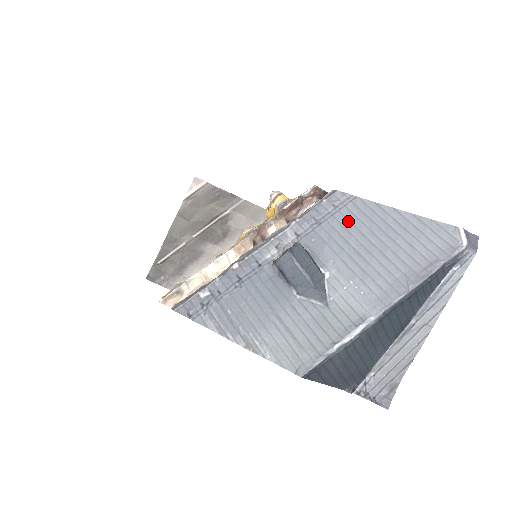
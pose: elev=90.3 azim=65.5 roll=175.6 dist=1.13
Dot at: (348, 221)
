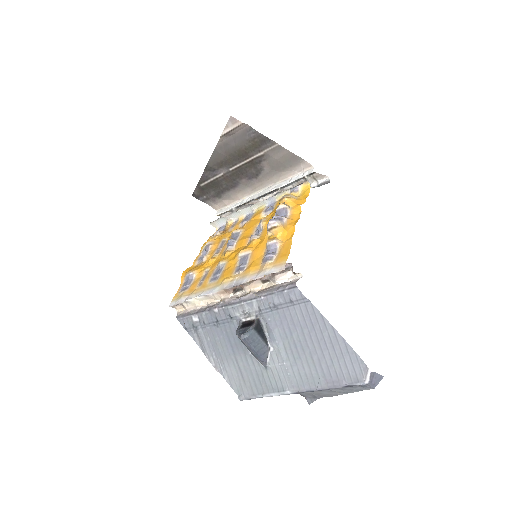
Dot at: (297, 318)
